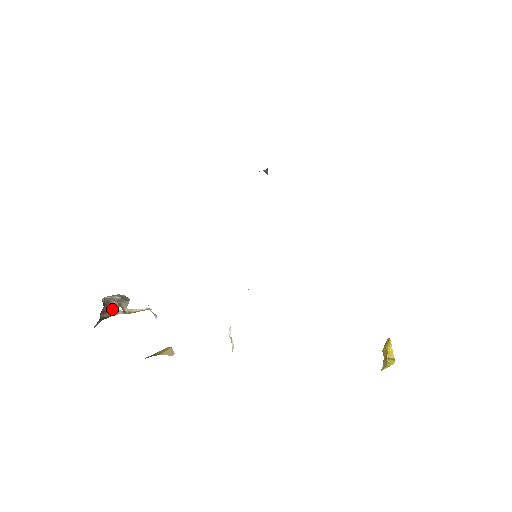
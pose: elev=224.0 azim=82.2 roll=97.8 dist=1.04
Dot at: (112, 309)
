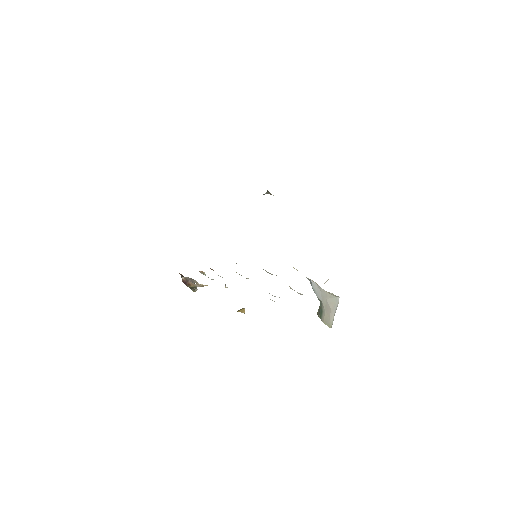
Dot at: (193, 283)
